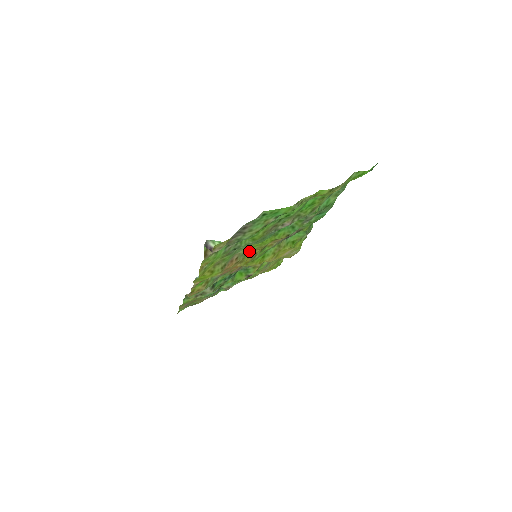
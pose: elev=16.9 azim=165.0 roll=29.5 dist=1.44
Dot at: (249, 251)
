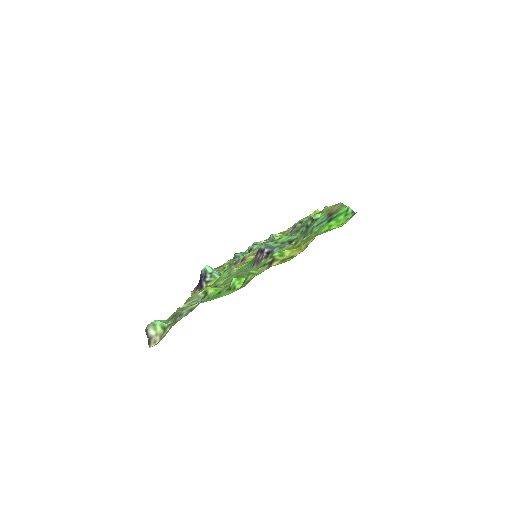
Dot at: occluded
